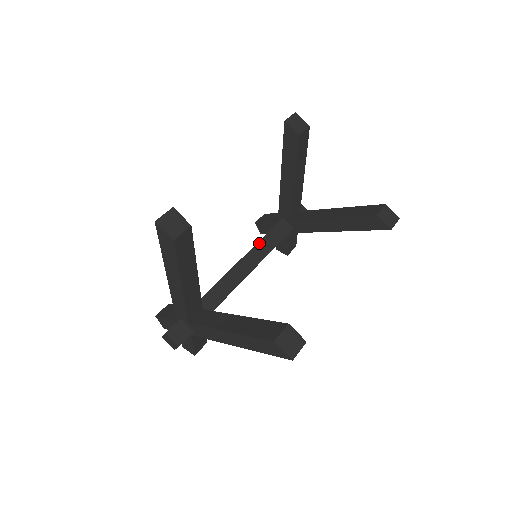
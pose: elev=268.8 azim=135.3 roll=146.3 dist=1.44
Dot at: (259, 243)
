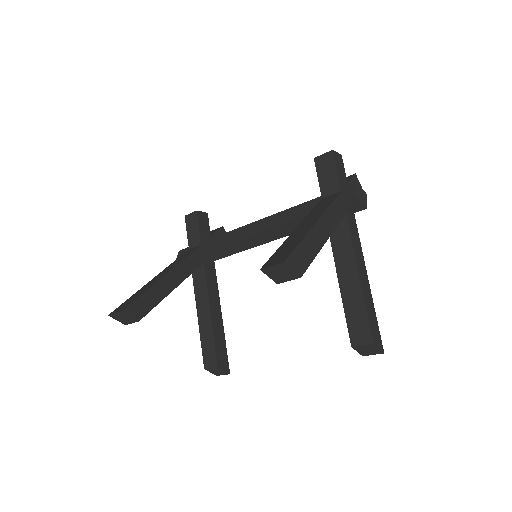
Dot at: (278, 227)
